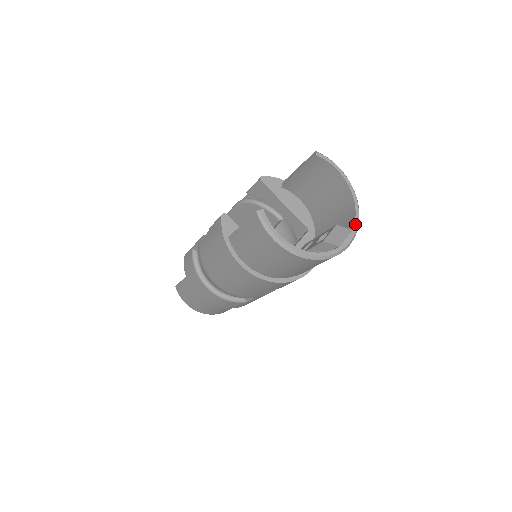
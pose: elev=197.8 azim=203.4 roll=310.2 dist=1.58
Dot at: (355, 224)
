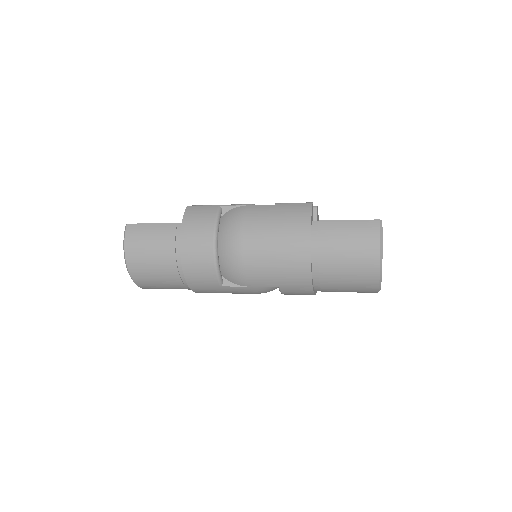
Dot at: occluded
